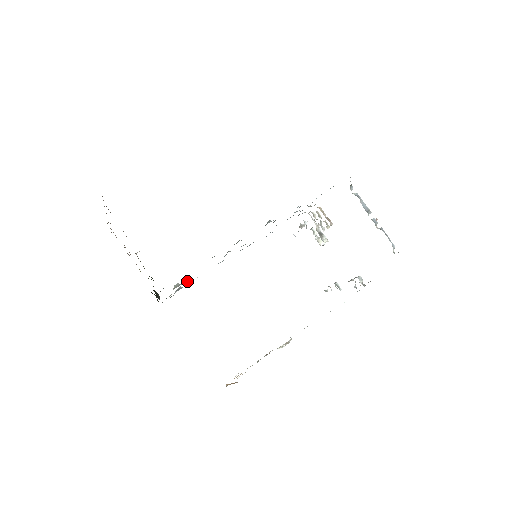
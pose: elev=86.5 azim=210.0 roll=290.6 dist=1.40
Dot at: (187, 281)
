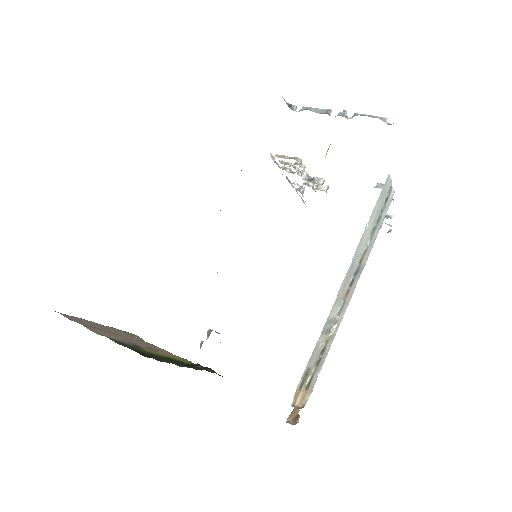
Dot at: (210, 333)
